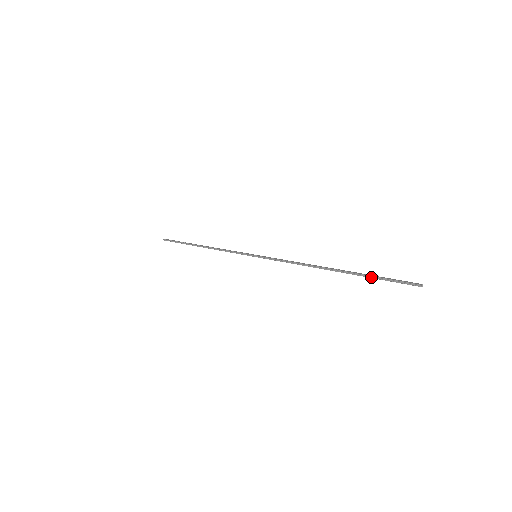
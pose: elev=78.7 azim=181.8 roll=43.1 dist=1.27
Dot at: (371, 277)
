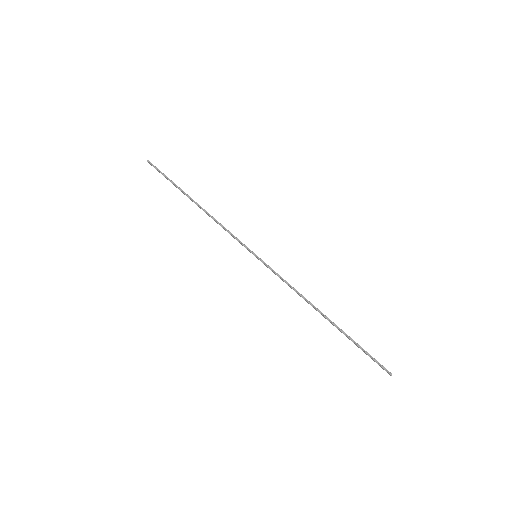
Dot at: (357, 344)
